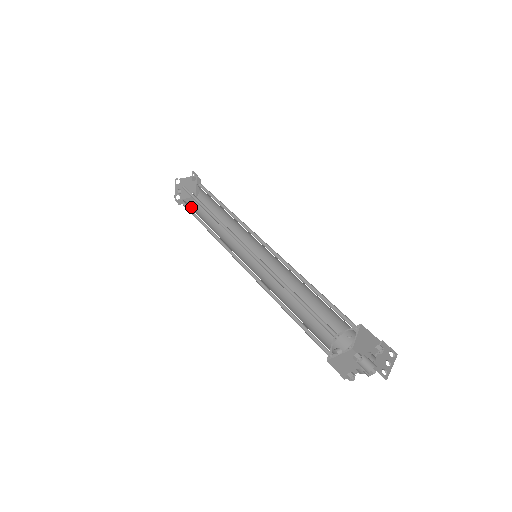
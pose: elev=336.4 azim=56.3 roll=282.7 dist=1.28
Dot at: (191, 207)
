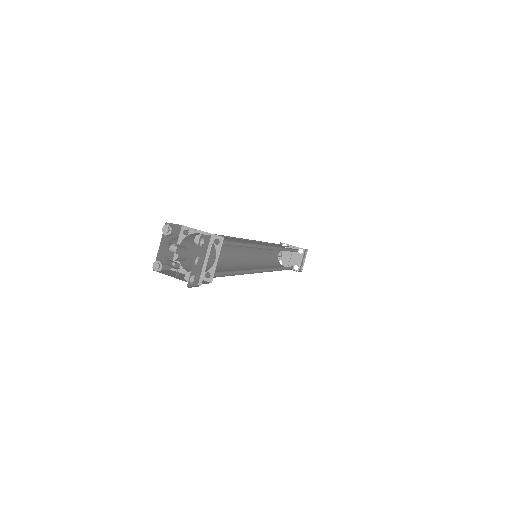
Dot at: (279, 264)
